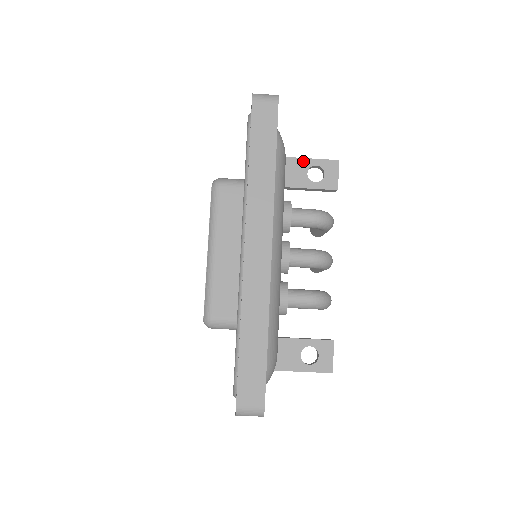
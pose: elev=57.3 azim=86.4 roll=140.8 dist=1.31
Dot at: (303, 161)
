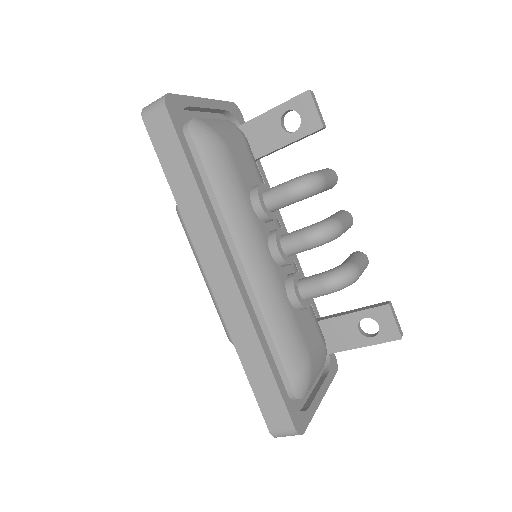
Dot at: (270, 114)
